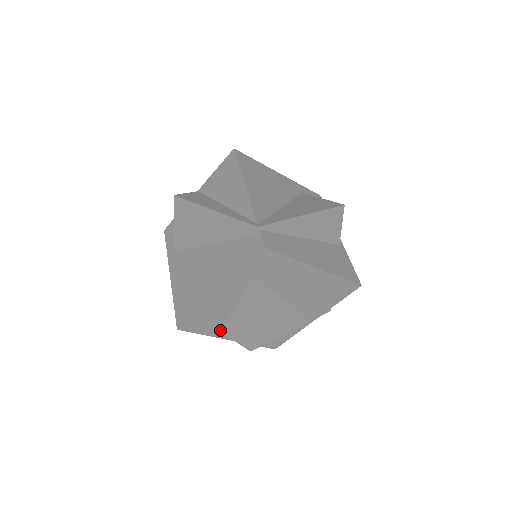
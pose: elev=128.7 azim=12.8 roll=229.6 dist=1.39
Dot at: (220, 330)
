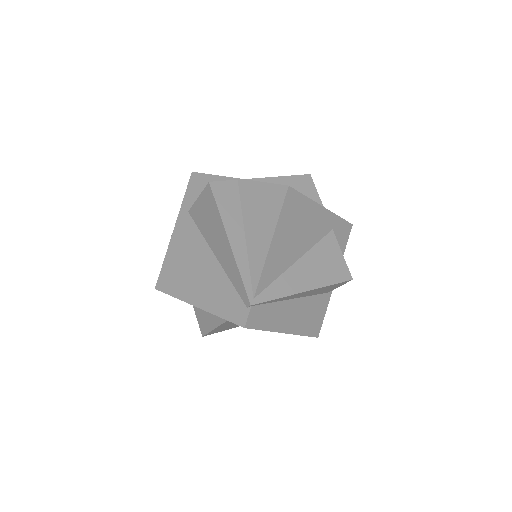
Dot at: occluded
